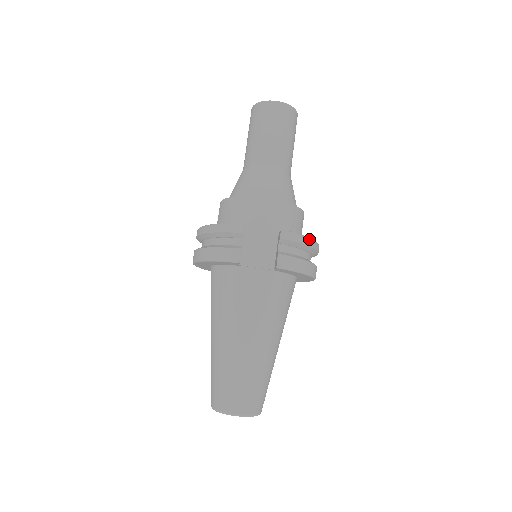
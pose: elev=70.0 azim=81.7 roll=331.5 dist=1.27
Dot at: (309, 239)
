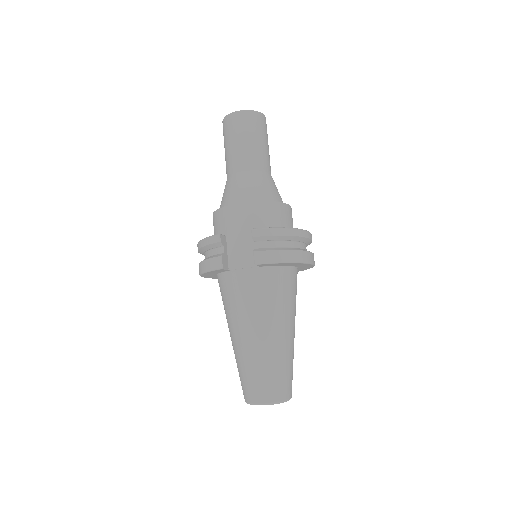
Dot at: (285, 229)
